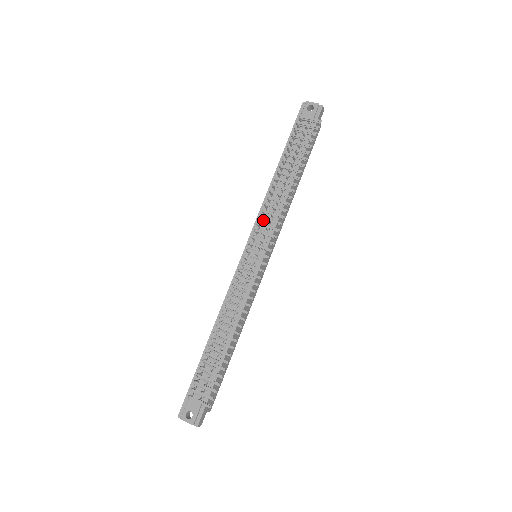
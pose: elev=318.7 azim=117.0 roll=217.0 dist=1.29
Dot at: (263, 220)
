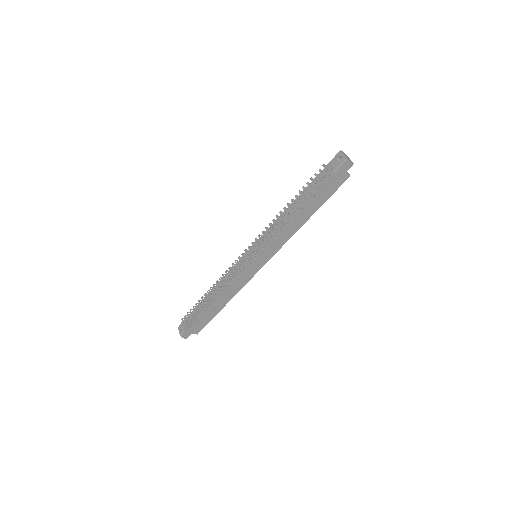
Dot at: occluded
